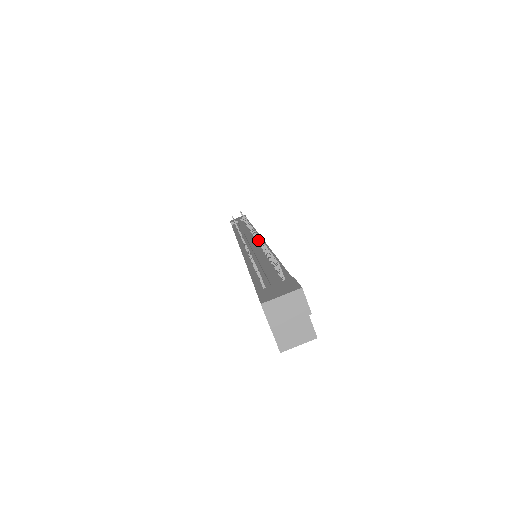
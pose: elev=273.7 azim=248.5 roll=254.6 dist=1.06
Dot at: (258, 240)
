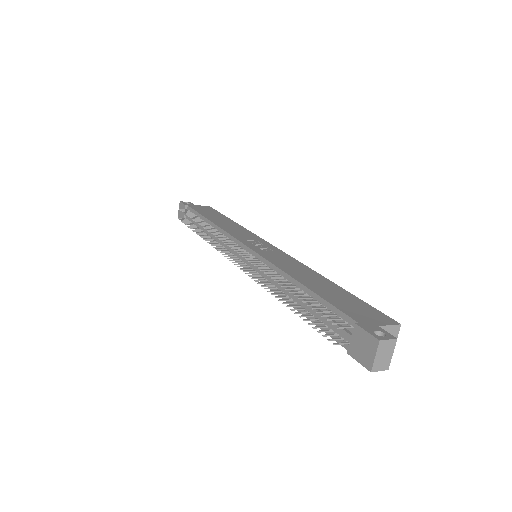
Dot at: occluded
